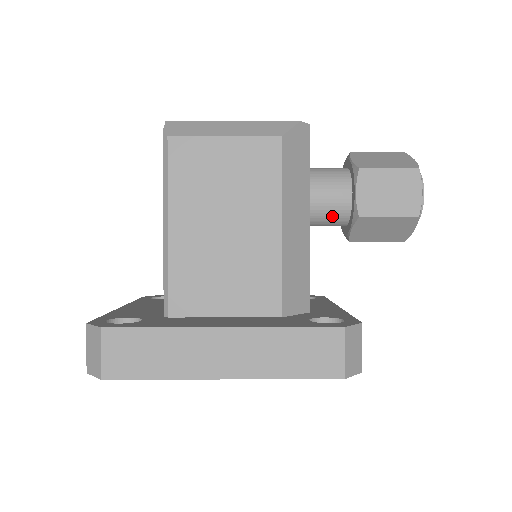
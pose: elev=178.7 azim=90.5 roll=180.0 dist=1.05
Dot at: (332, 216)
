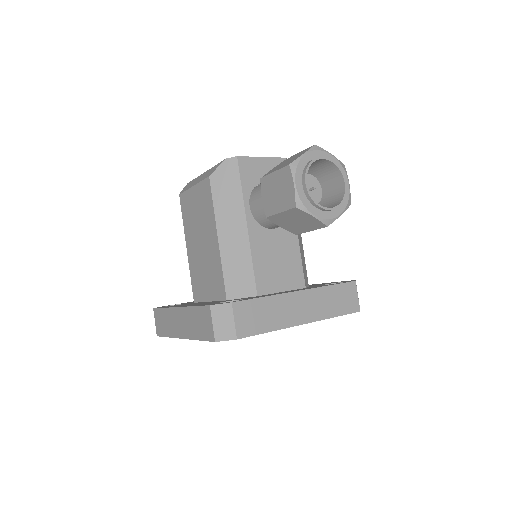
Dot at: occluded
